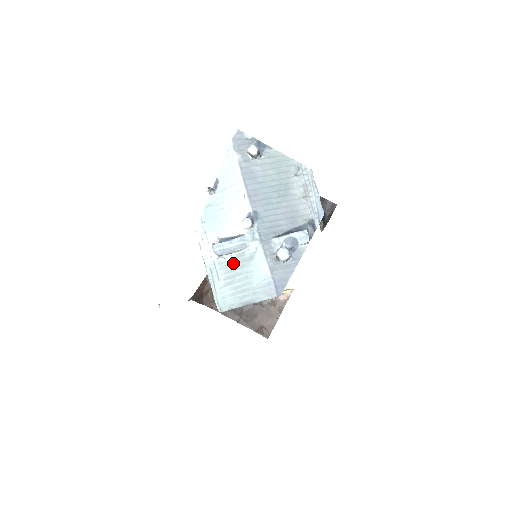
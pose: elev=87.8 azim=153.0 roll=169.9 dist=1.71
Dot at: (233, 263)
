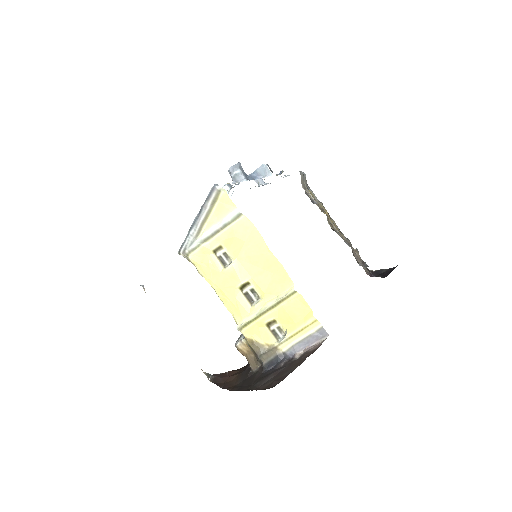
Dot at: occluded
